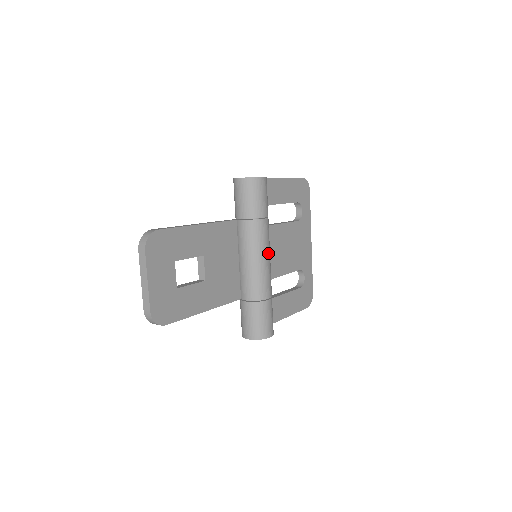
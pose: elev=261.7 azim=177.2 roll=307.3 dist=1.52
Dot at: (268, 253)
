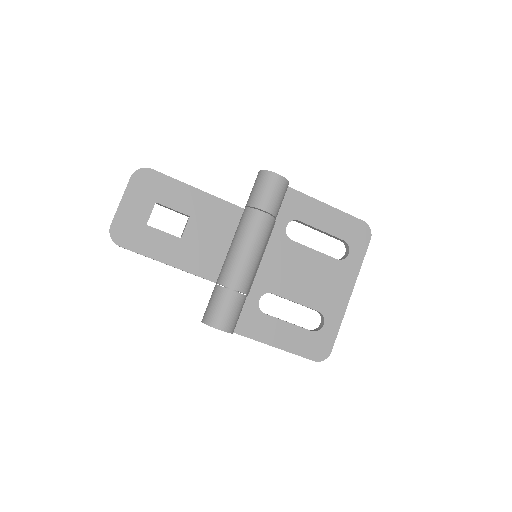
Dot at: (255, 247)
